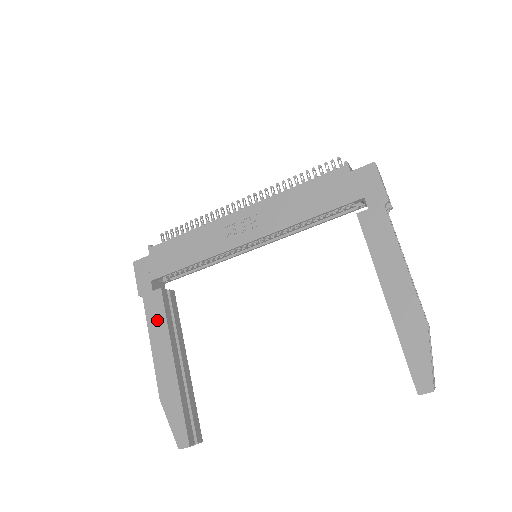
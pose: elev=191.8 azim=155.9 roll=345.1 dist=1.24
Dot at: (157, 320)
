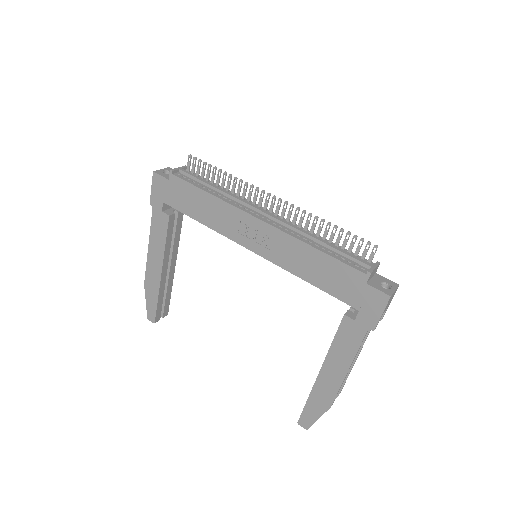
Dot at: (158, 236)
